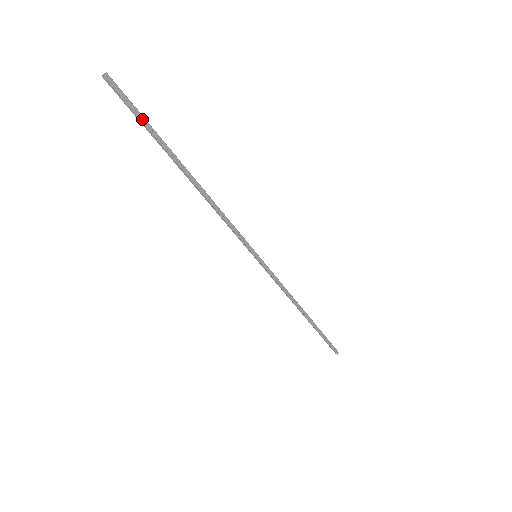
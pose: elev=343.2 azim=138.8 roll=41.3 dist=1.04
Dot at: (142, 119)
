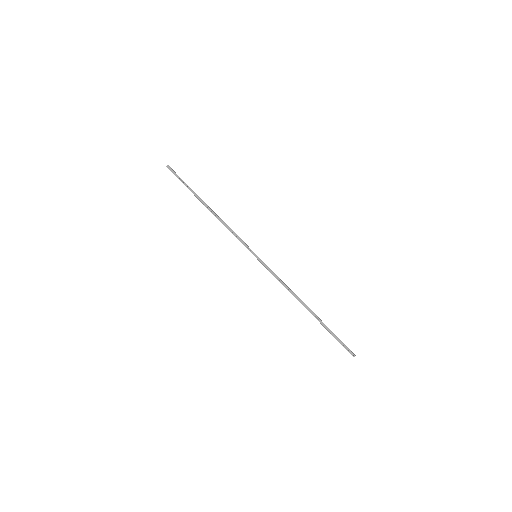
Dot at: (183, 182)
